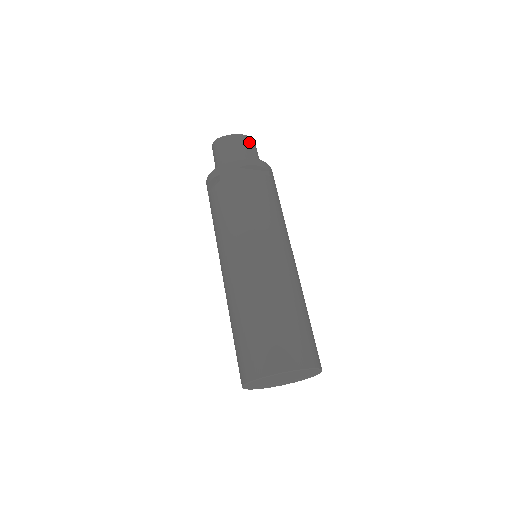
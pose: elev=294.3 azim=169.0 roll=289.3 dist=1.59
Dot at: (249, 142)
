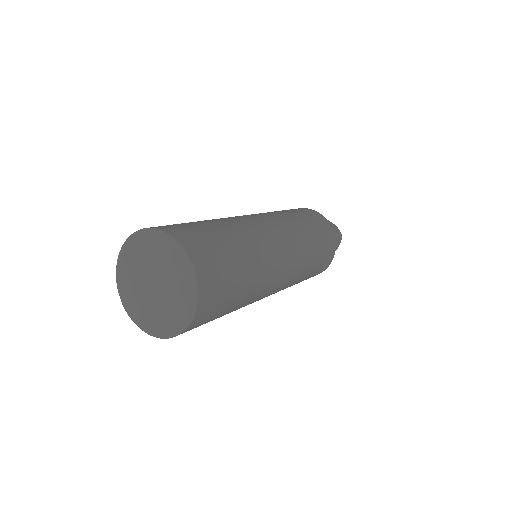
Dot at: (334, 228)
